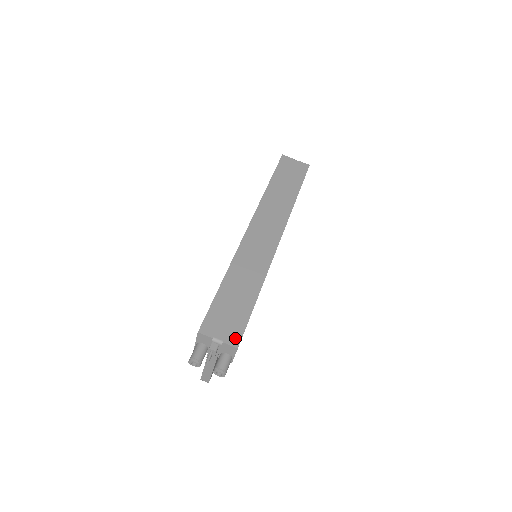
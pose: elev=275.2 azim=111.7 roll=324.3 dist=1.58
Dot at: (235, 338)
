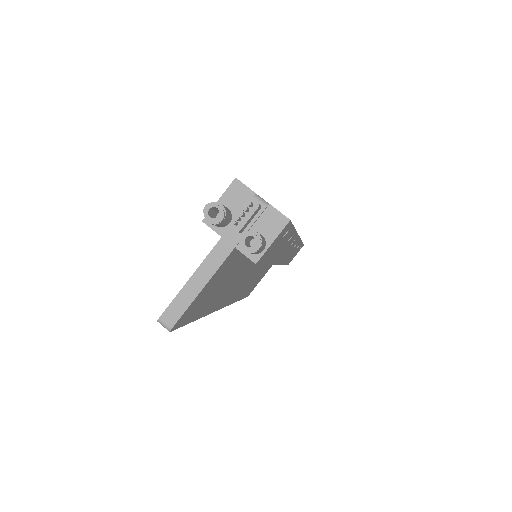
Dot at: occluded
